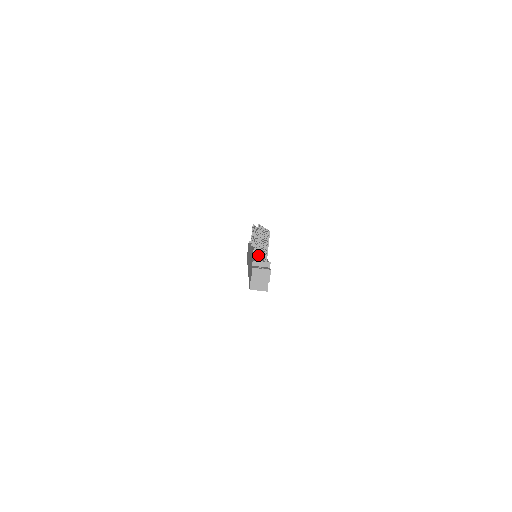
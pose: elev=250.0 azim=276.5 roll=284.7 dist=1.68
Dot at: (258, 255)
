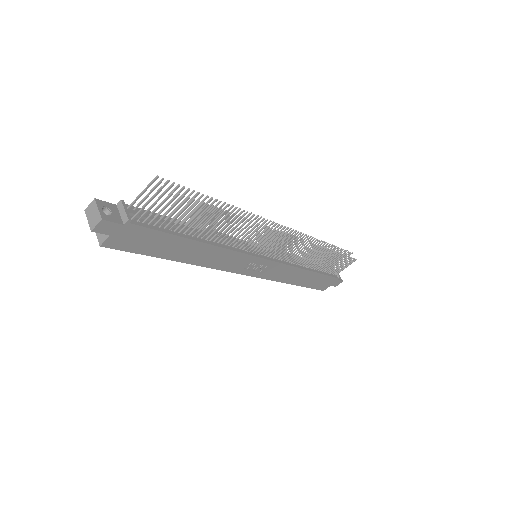
Dot at: occluded
